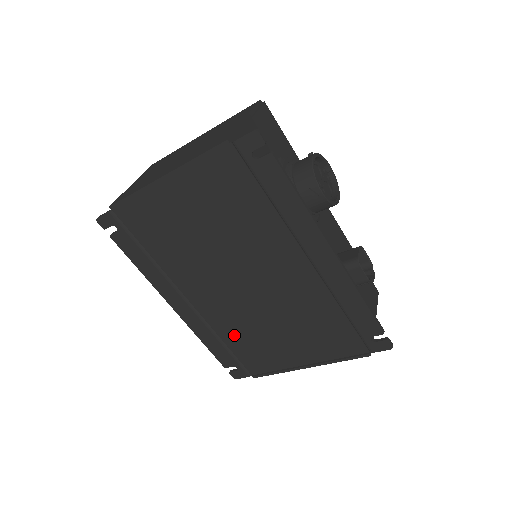
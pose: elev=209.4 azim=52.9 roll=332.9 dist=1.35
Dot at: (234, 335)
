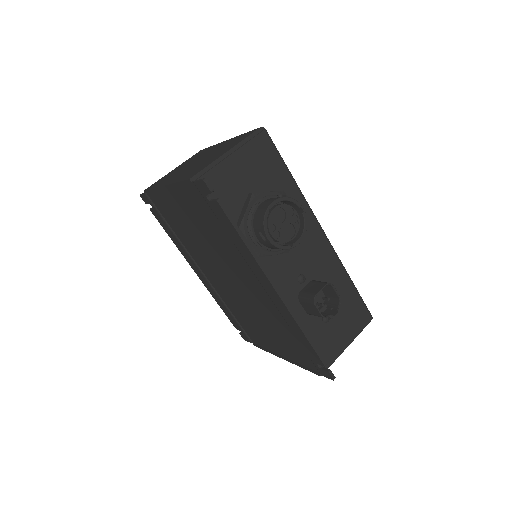
Dot at: (235, 310)
